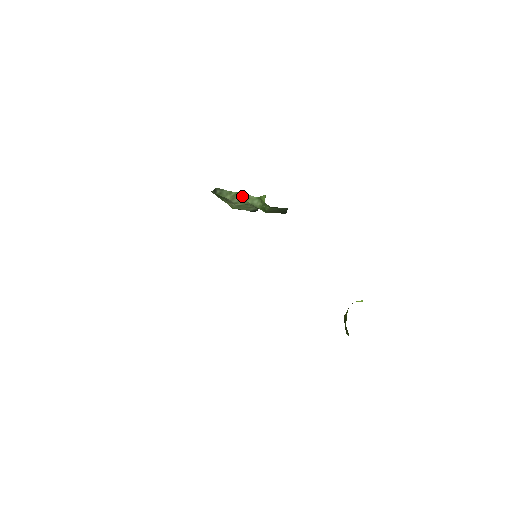
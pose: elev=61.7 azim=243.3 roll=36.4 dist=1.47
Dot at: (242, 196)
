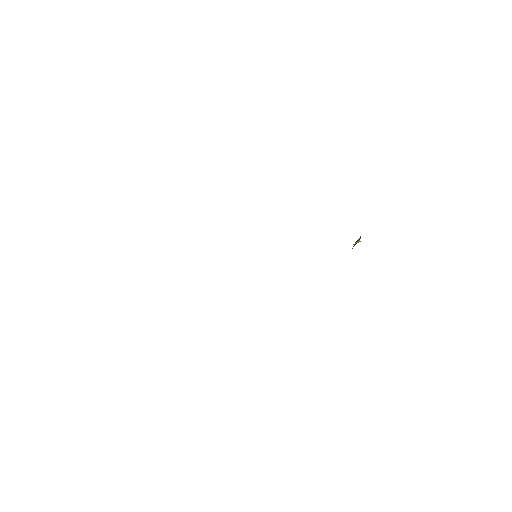
Dot at: occluded
